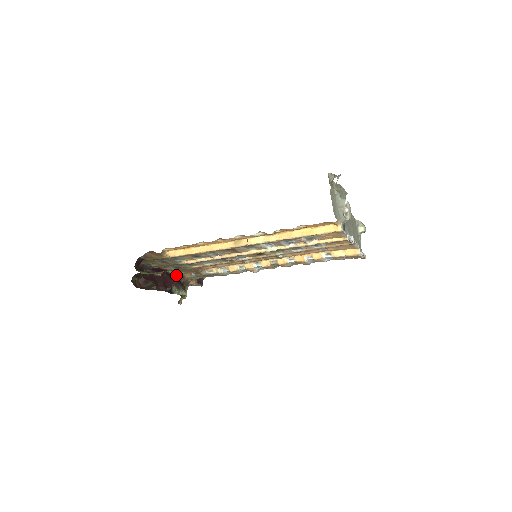
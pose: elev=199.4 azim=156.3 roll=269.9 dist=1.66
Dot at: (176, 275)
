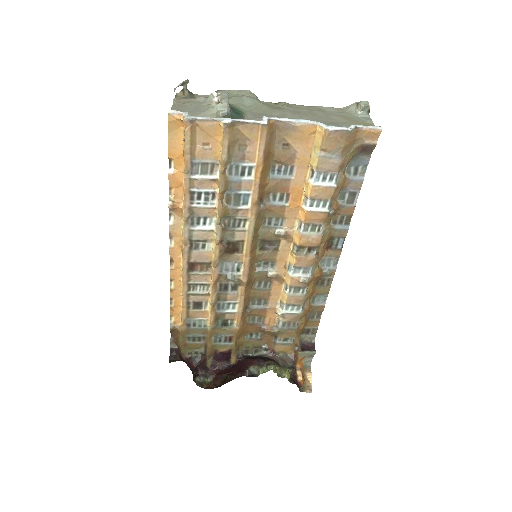
Dot at: (264, 354)
